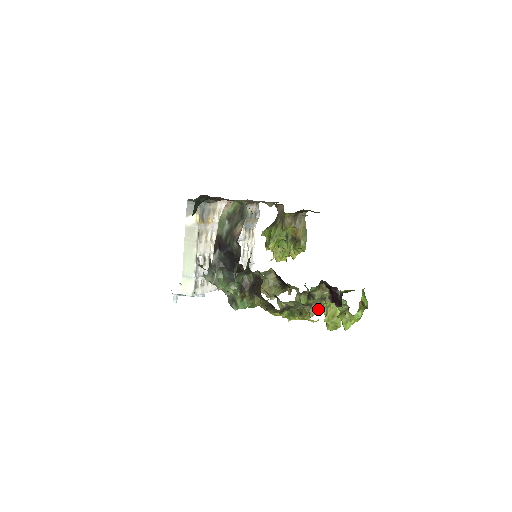
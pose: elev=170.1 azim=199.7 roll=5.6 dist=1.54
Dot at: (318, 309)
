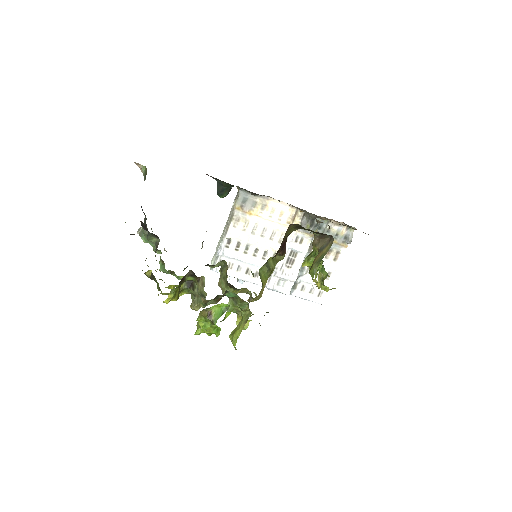
Dot at: (202, 306)
